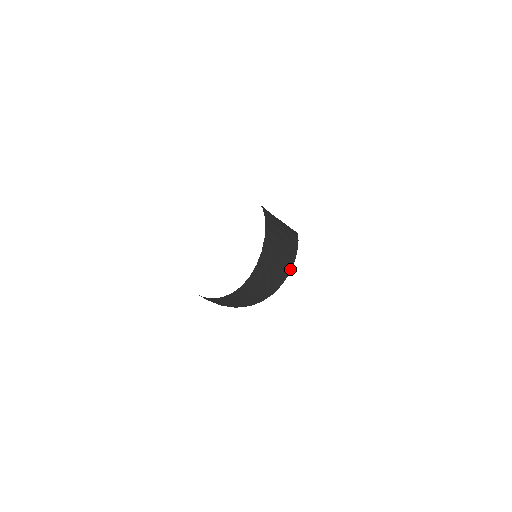
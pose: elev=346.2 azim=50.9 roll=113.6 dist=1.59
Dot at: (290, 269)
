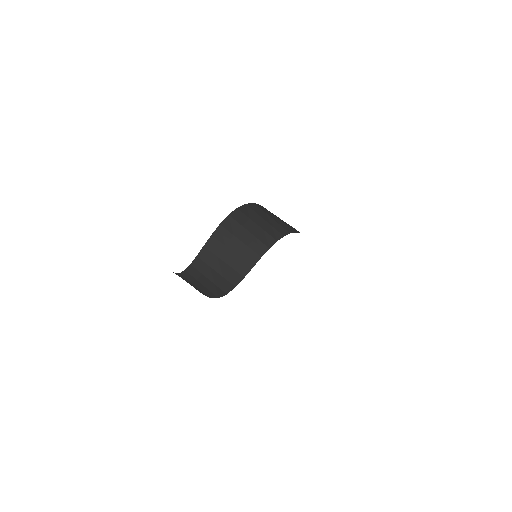
Dot at: (263, 253)
